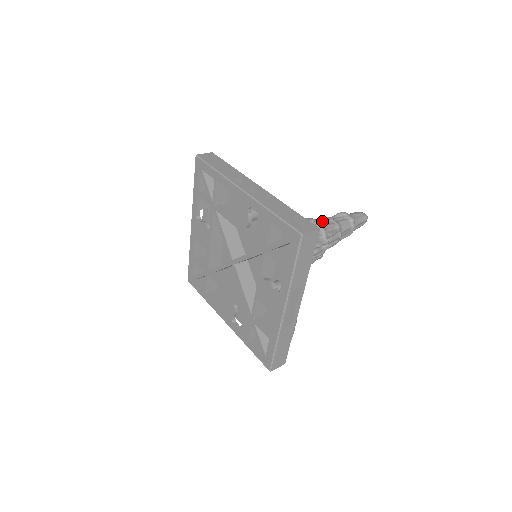
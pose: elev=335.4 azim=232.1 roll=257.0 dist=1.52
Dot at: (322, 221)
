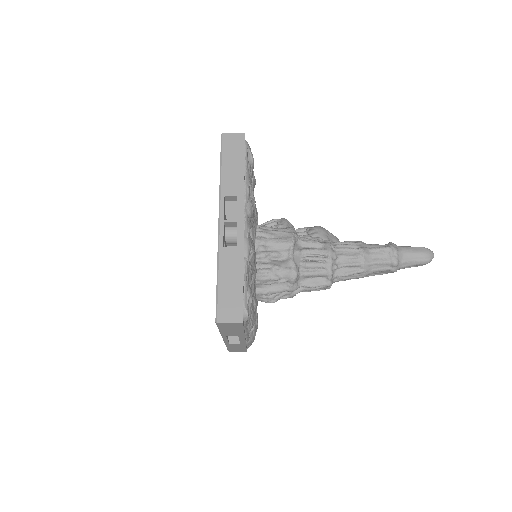
Dot at: (345, 255)
